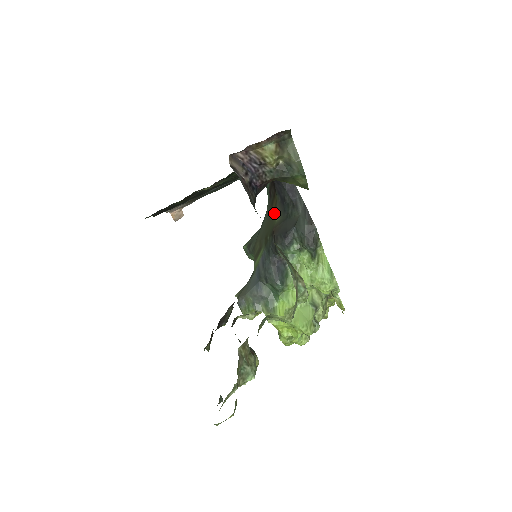
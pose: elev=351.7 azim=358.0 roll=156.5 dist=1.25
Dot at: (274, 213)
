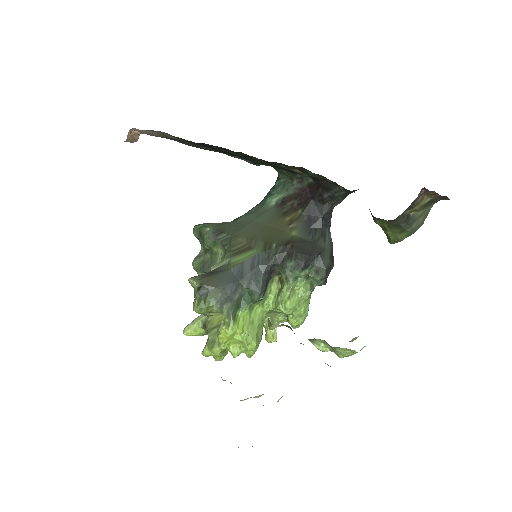
Dot at: (289, 225)
